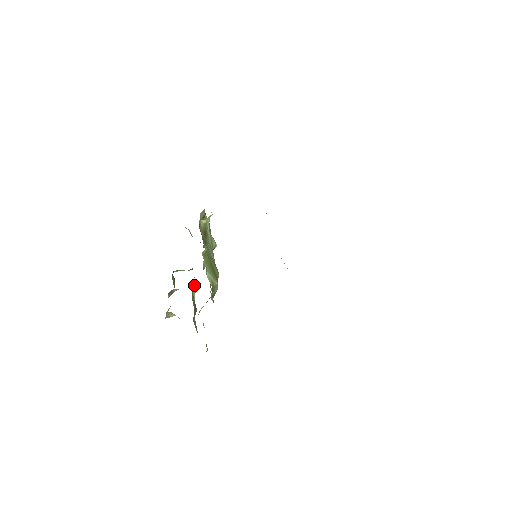
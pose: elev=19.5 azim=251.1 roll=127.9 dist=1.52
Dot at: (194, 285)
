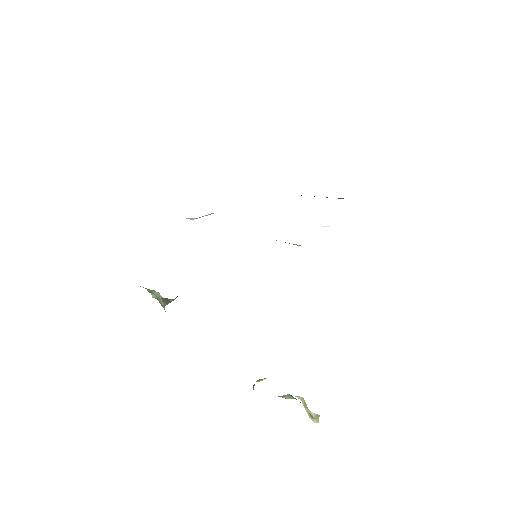
Dot at: occluded
